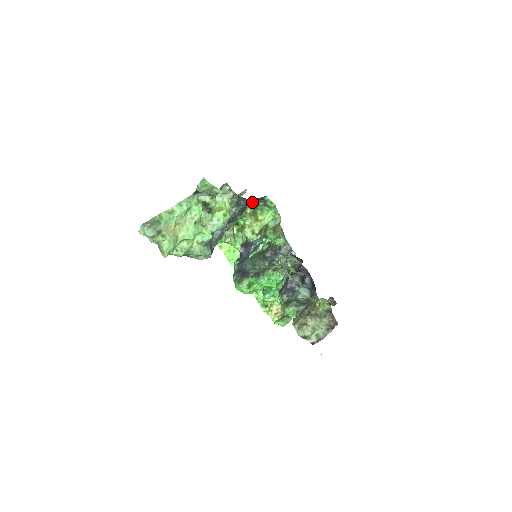
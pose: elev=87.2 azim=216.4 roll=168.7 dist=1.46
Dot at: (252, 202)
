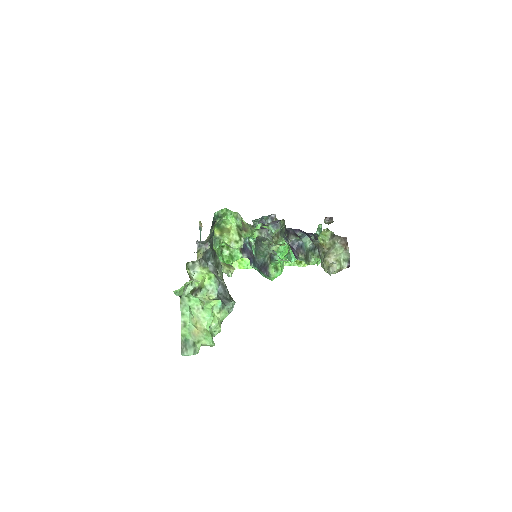
Dot at: occluded
